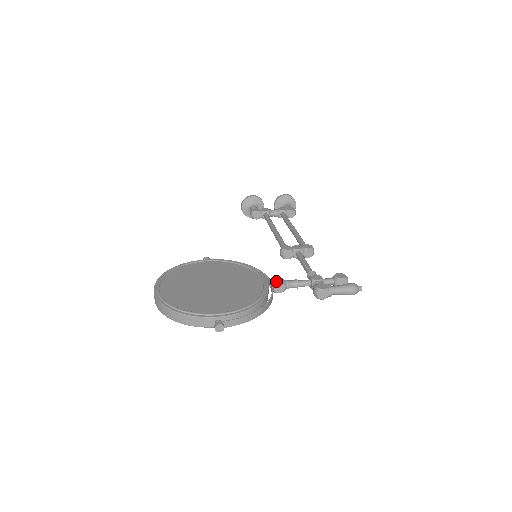
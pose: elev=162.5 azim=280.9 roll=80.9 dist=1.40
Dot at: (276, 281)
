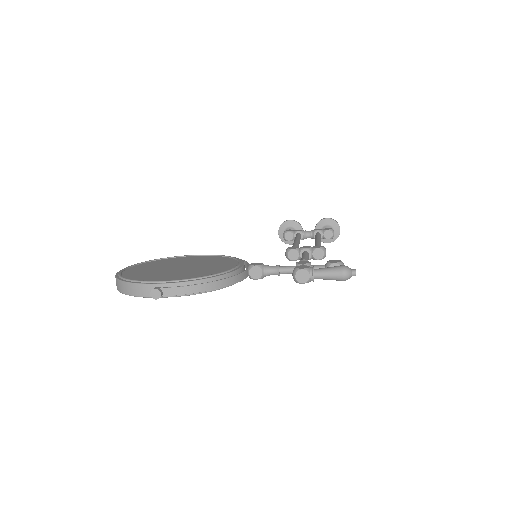
Dot at: (252, 264)
